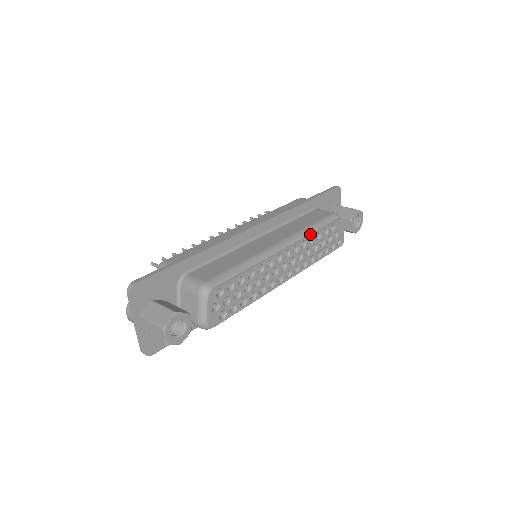
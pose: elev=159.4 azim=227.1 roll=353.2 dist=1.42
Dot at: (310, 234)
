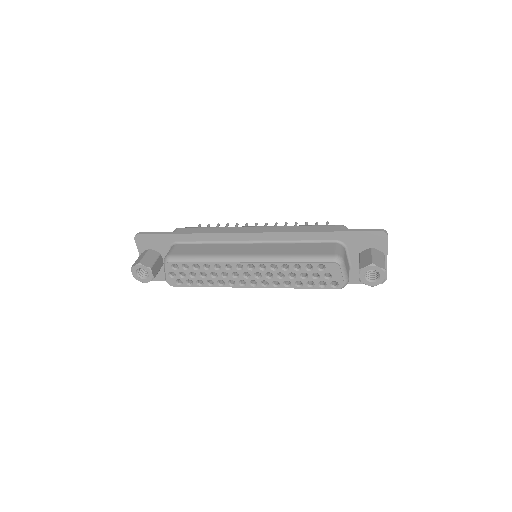
Dot at: (284, 262)
